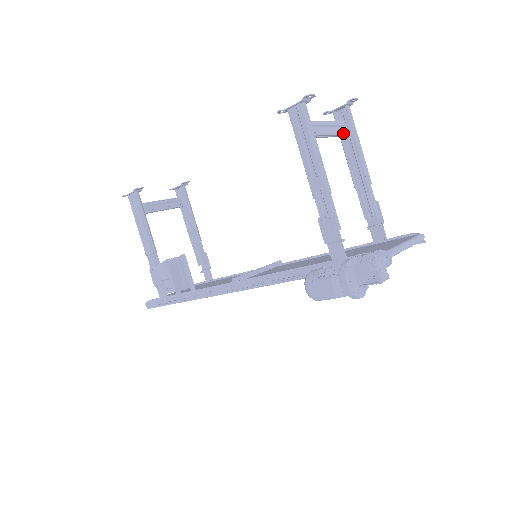
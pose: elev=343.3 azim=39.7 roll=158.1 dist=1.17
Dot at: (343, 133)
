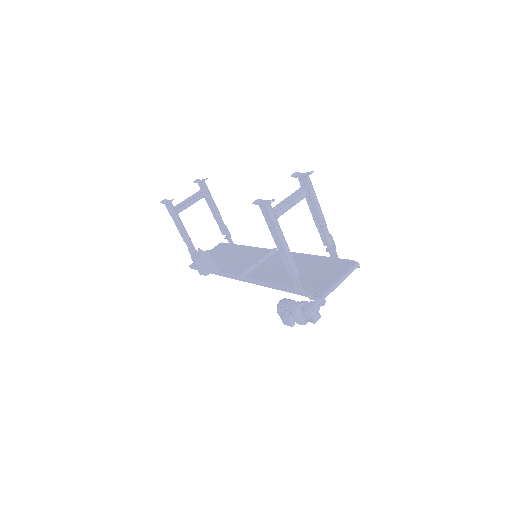
Dot at: (303, 198)
